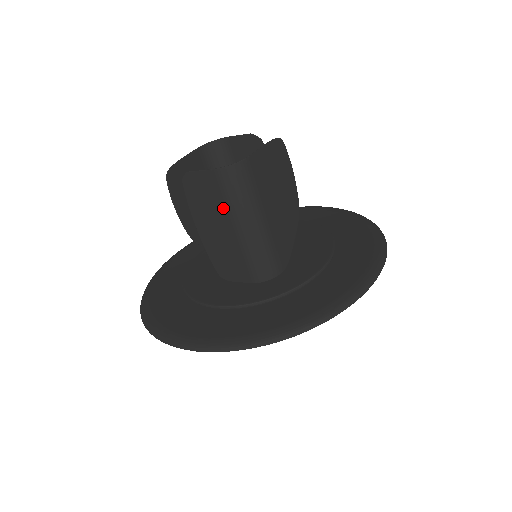
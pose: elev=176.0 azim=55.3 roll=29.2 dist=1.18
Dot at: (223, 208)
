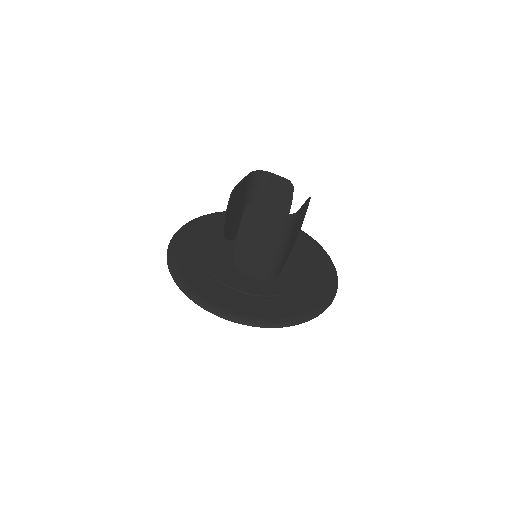
Dot at: (267, 234)
